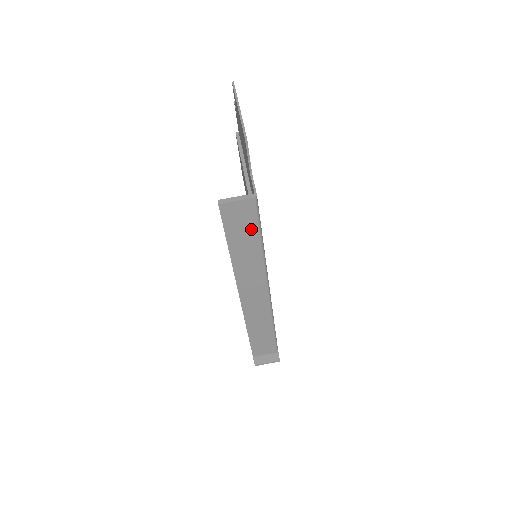
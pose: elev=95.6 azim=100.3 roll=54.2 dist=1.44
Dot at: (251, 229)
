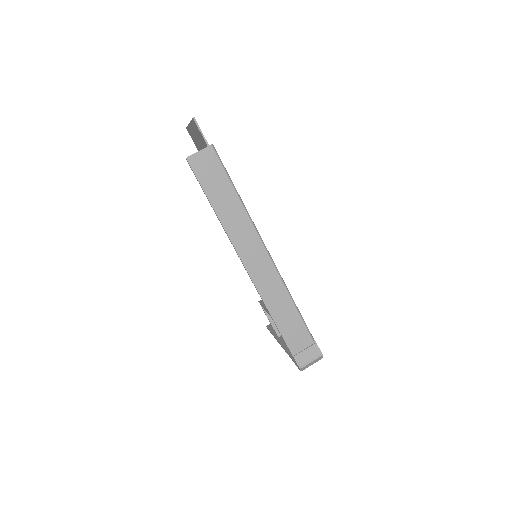
Dot at: (221, 178)
